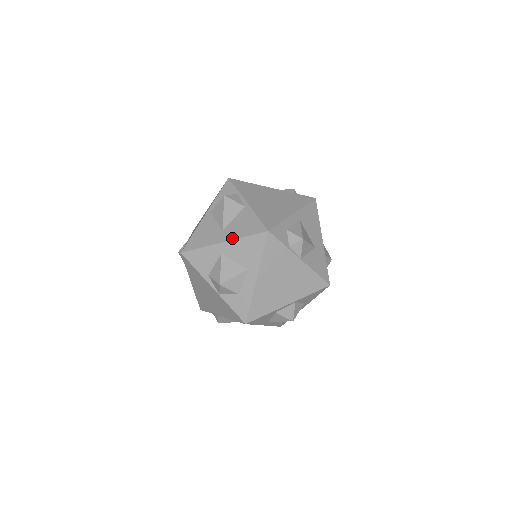
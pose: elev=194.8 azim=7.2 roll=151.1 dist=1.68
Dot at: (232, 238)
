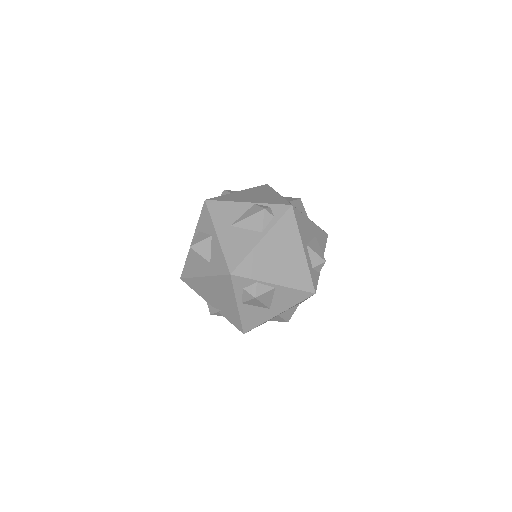
Dot at: (285, 310)
